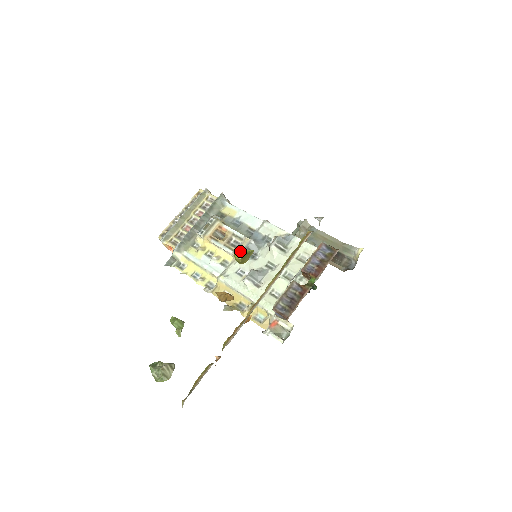
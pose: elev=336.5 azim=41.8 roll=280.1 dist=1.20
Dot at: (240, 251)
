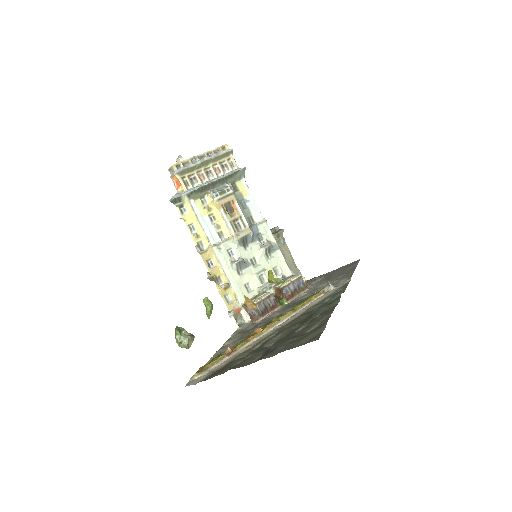
Dot at: (240, 237)
